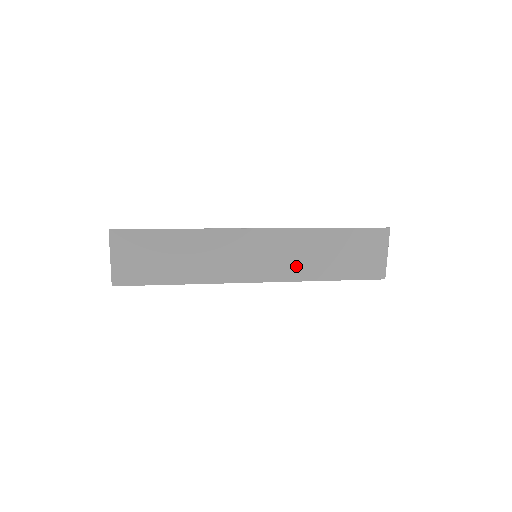
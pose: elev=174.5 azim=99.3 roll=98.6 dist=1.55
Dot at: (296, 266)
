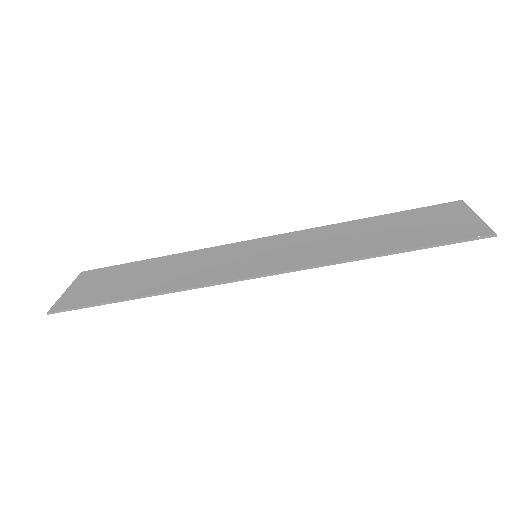
Dot at: (320, 253)
